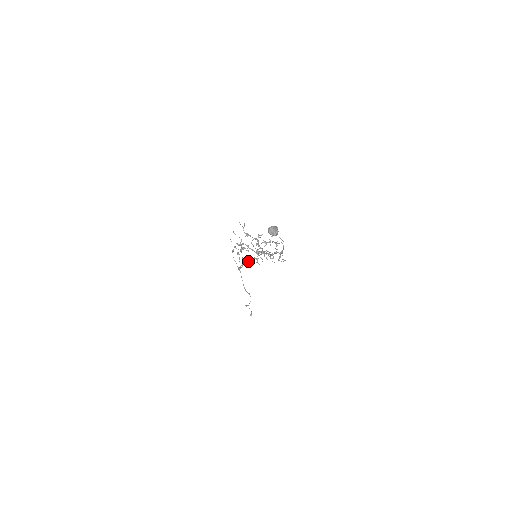
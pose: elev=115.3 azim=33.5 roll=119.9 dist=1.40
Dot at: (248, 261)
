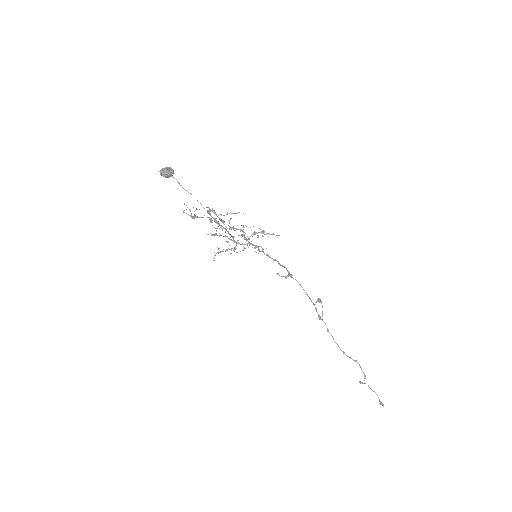
Dot at: (217, 247)
